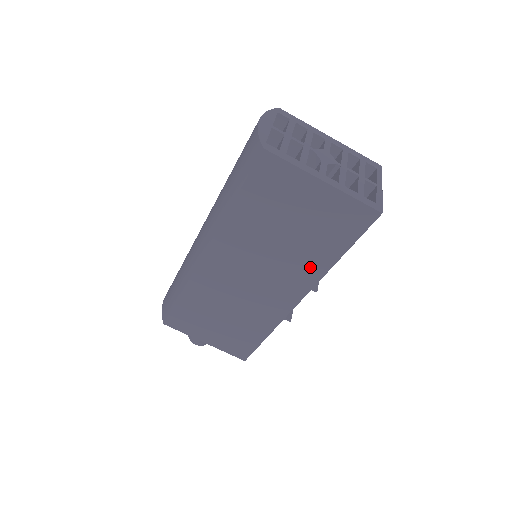
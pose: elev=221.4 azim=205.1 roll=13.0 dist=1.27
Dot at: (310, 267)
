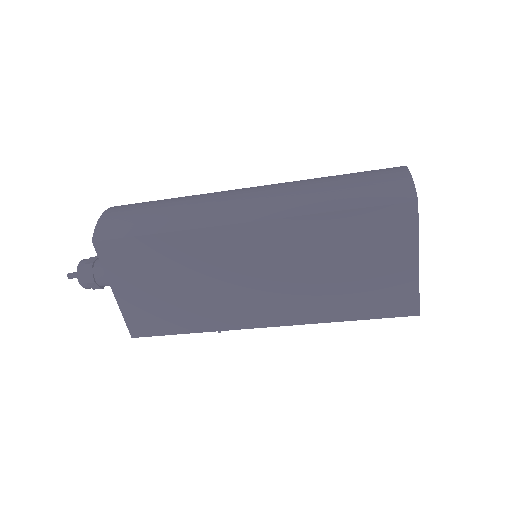
Dot at: (318, 309)
